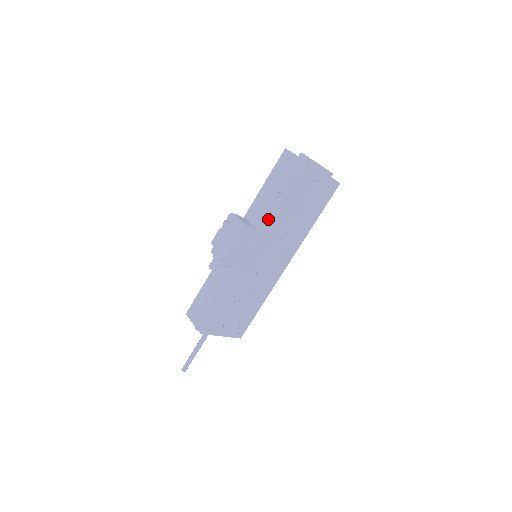
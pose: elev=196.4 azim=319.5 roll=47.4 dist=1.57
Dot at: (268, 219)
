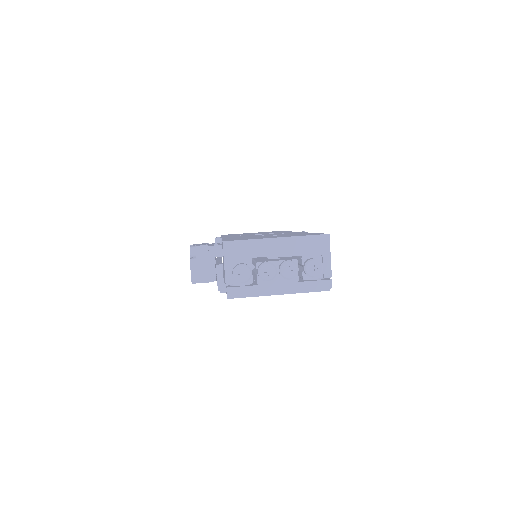
Dot at: occluded
